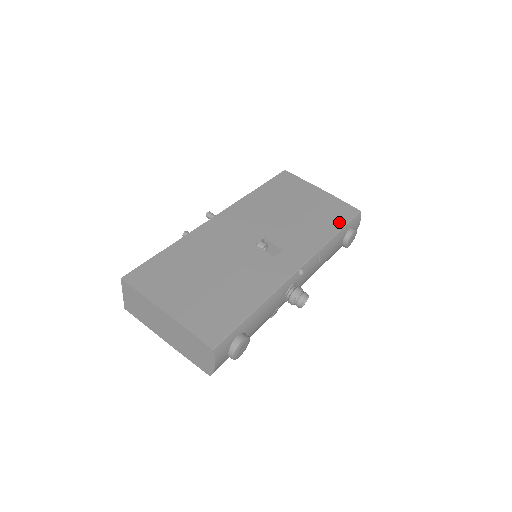
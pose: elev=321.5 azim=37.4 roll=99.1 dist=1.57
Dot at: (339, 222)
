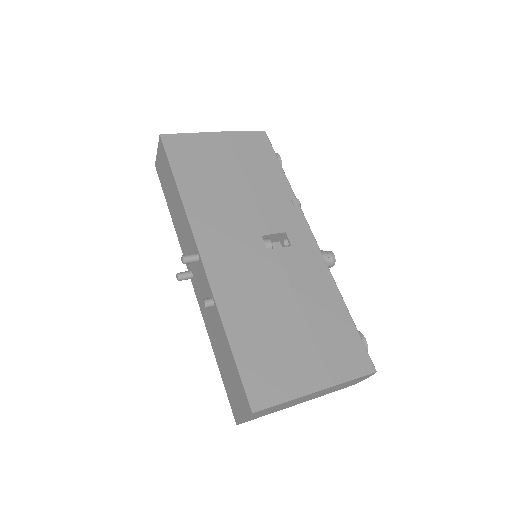
Dot at: (271, 159)
